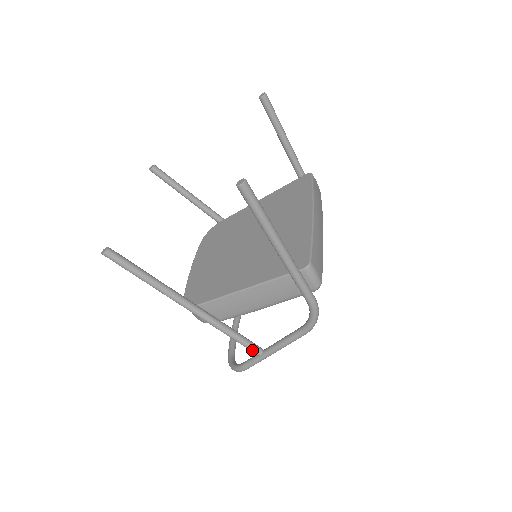
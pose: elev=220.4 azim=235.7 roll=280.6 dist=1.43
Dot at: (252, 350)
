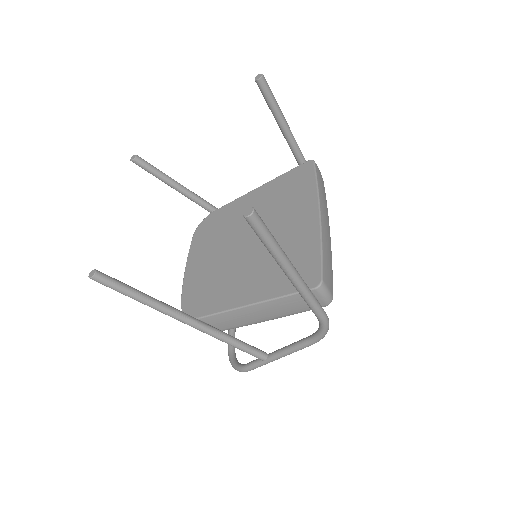
Dot at: (256, 356)
